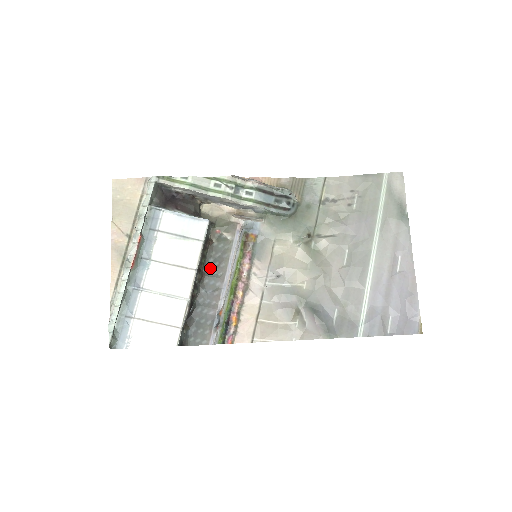
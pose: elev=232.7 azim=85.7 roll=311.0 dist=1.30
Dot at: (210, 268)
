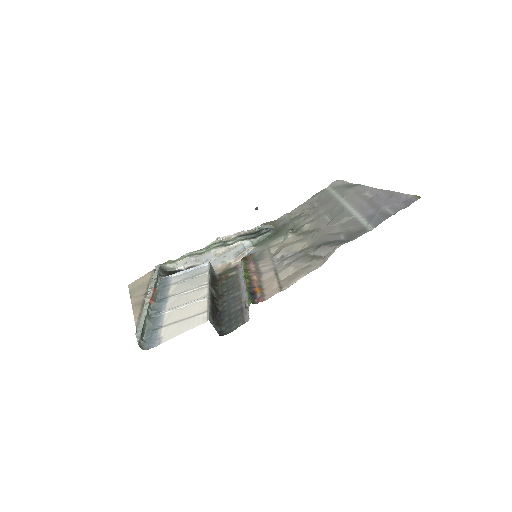
Dot at: (226, 292)
